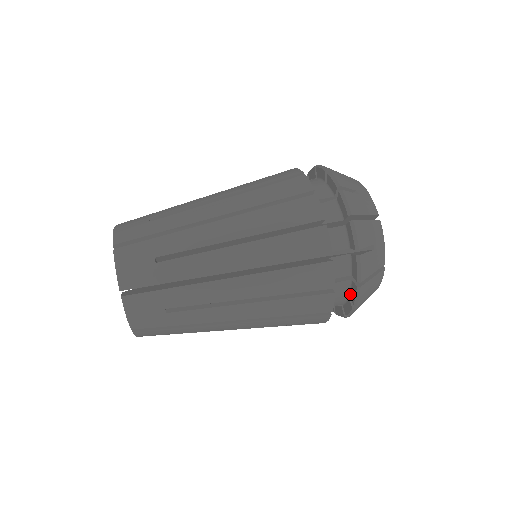
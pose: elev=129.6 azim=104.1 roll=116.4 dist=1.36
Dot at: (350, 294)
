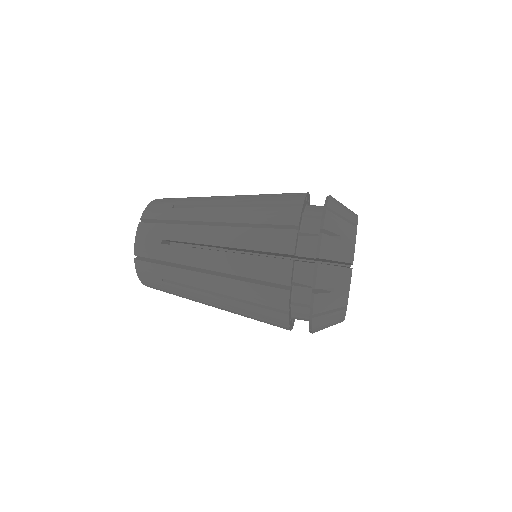
Dot at: occluded
